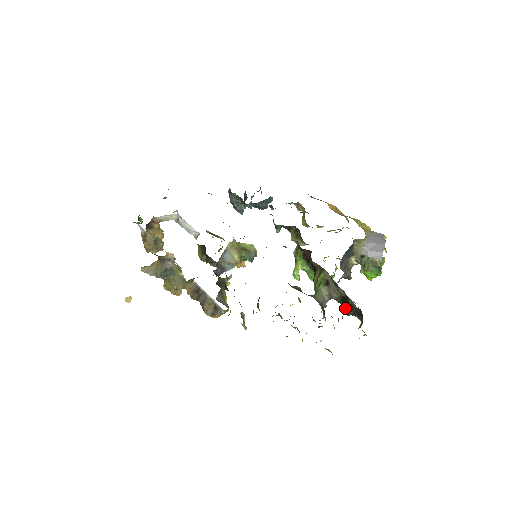
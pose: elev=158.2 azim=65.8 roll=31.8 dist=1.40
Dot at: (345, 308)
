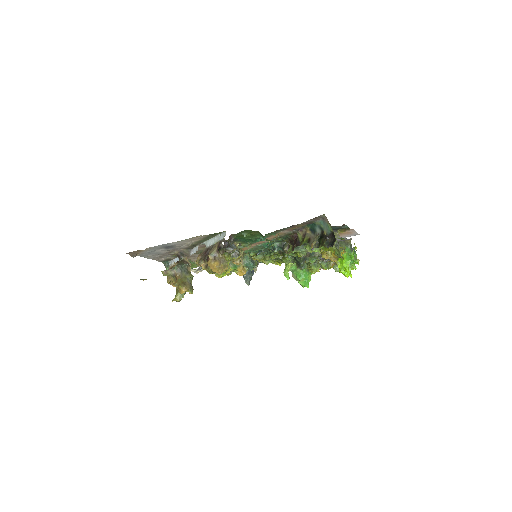
Dot at: (322, 245)
